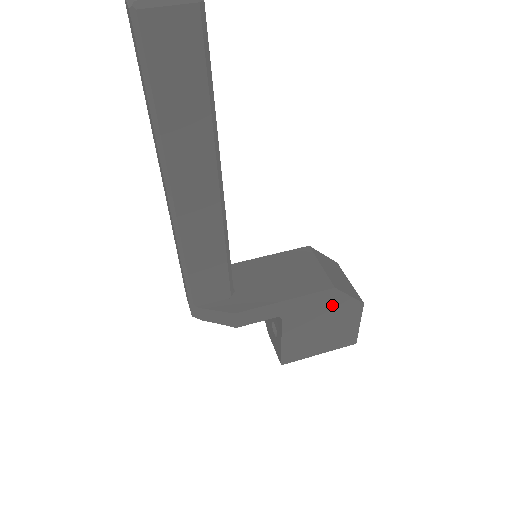
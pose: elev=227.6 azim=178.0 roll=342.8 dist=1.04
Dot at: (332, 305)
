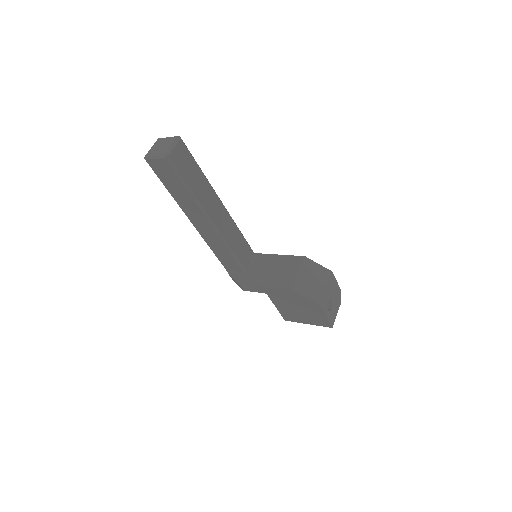
Dot at: (297, 298)
